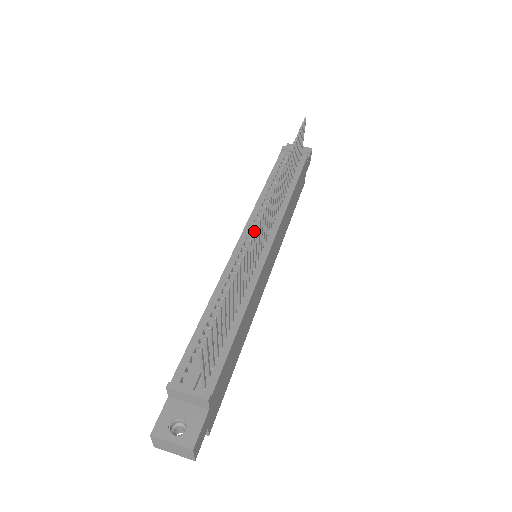
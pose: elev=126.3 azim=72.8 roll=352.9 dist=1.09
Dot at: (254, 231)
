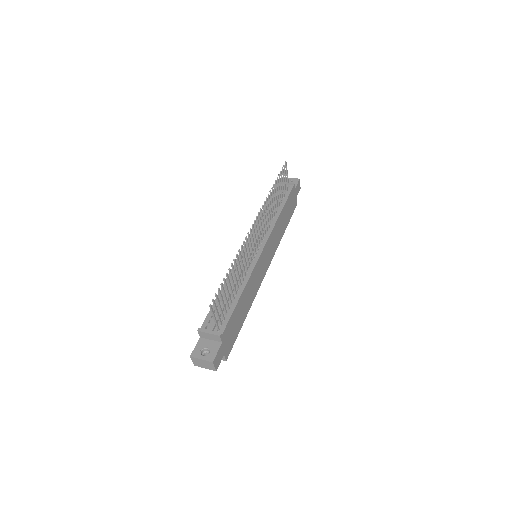
Dot at: occluded
